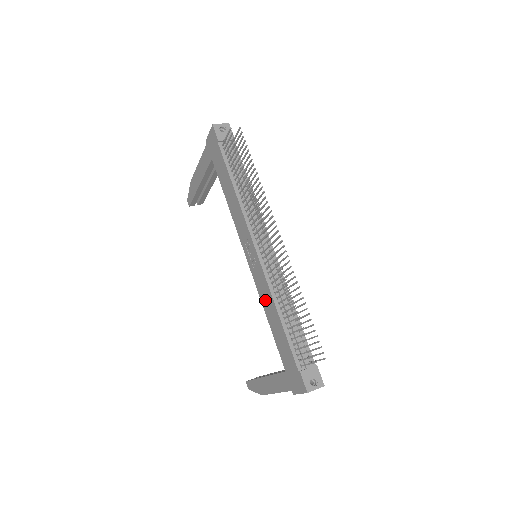
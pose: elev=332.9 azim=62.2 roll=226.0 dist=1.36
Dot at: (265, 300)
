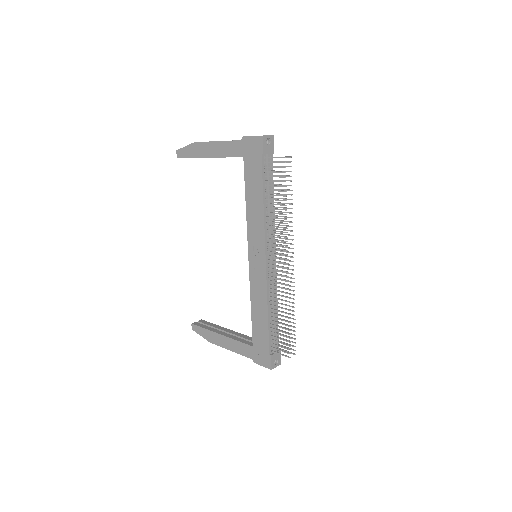
Dot at: (256, 296)
